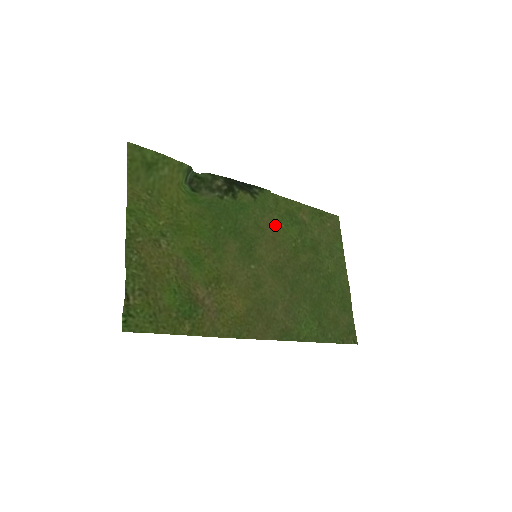
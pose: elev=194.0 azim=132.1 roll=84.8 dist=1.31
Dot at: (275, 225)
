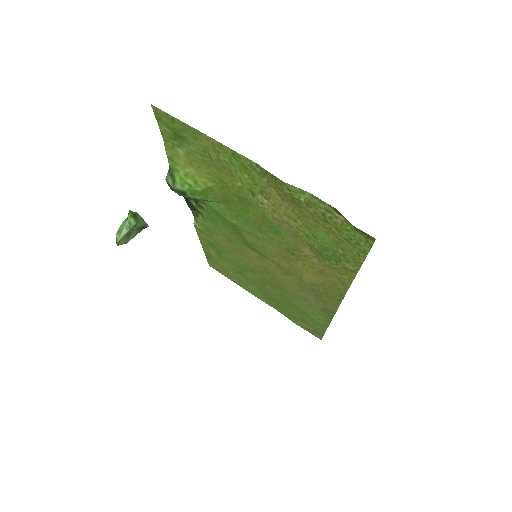
Dot at: (224, 245)
